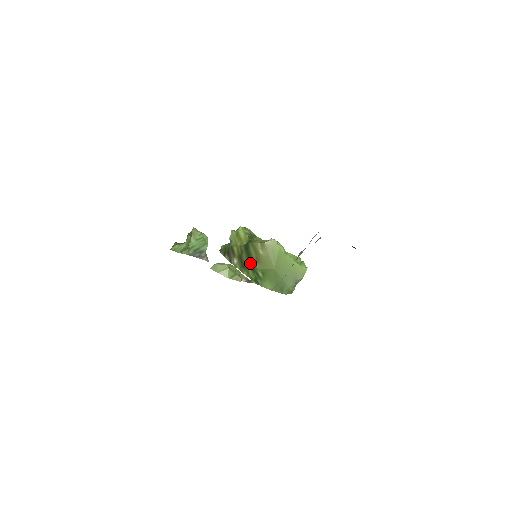
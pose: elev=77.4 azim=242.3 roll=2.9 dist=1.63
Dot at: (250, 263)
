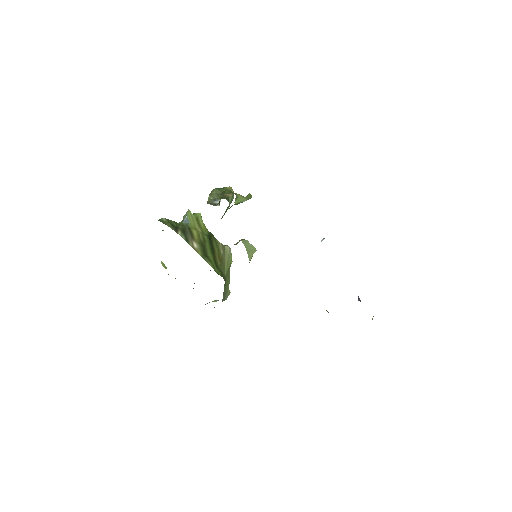
Dot at: (214, 257)
